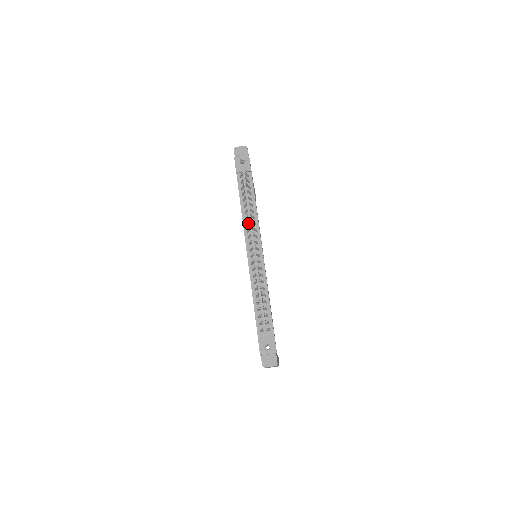
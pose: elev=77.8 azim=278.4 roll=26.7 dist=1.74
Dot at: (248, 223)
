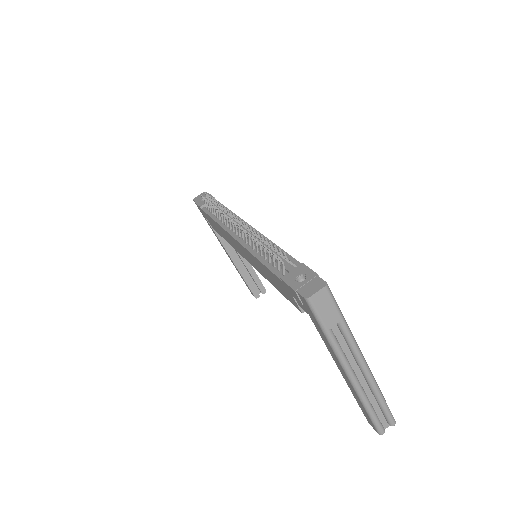
Dot at: occluded
